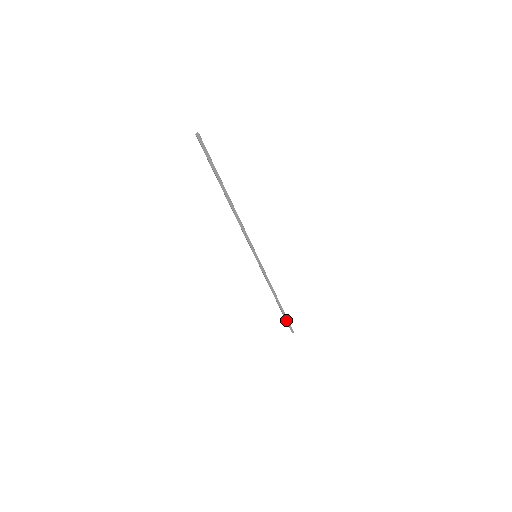
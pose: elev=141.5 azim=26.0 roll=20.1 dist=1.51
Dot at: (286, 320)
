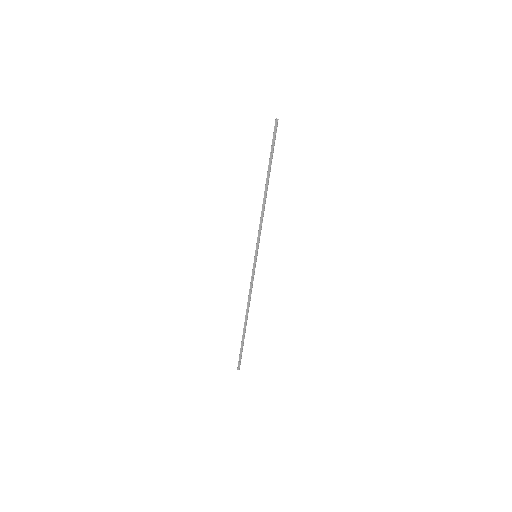
Dot at: (241, 348)
